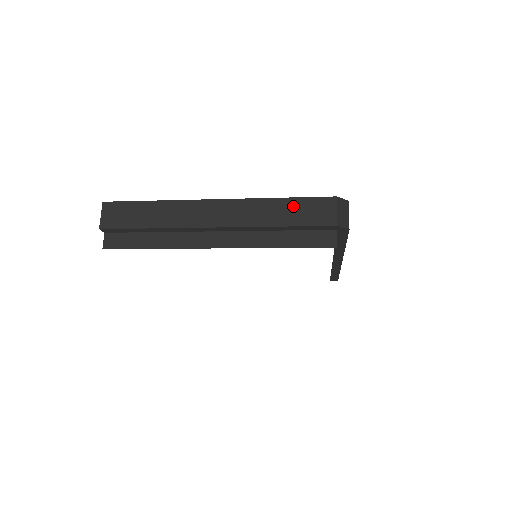
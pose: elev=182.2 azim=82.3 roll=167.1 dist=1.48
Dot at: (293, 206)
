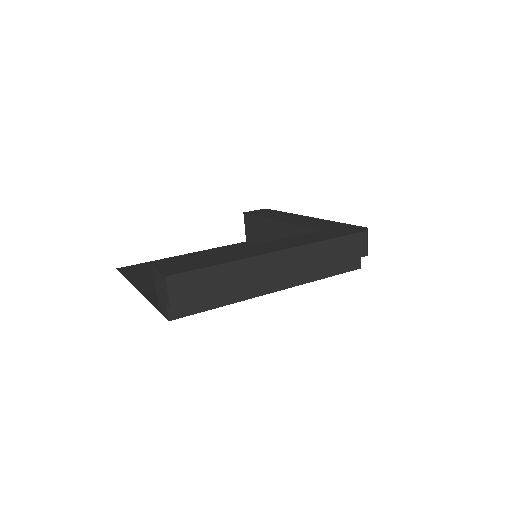
Dot at: (338, 245)
